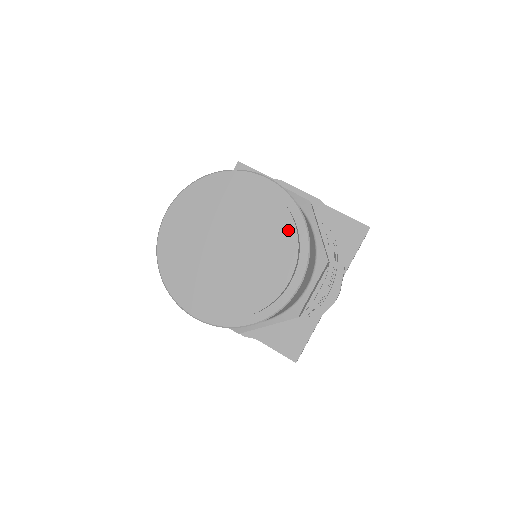
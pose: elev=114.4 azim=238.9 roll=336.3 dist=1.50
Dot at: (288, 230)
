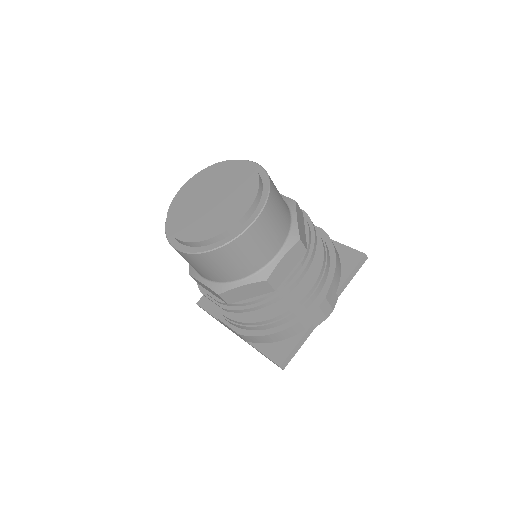
Dot at: (254, 184)
